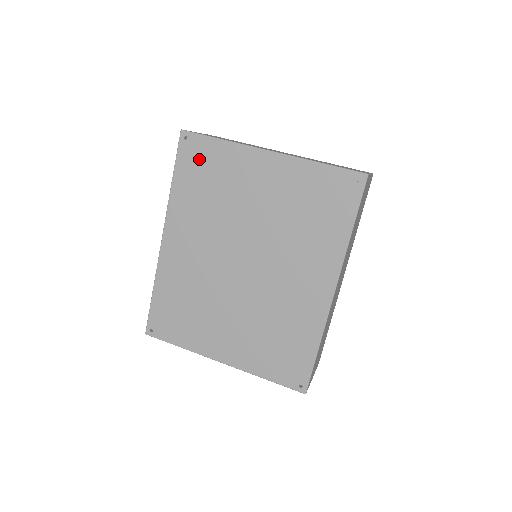
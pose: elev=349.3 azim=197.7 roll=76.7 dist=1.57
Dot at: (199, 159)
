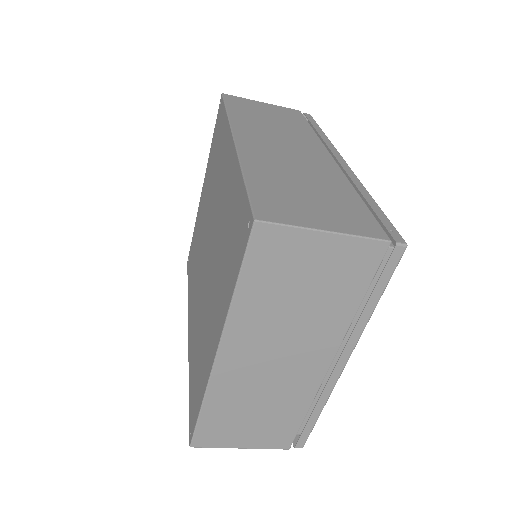
Dot at: (191, 256)
